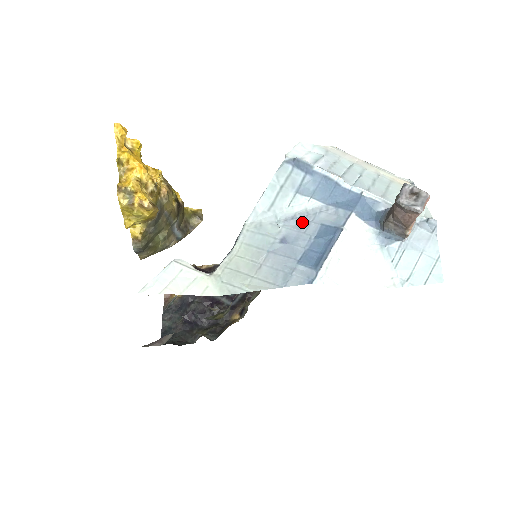
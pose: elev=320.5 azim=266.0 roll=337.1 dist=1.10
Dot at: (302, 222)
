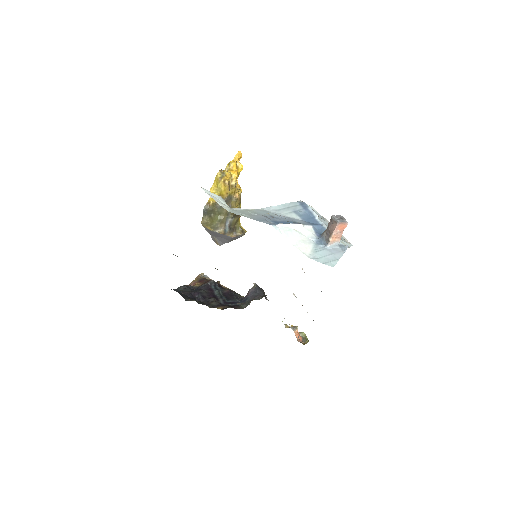
Dot at: (287, 218)
